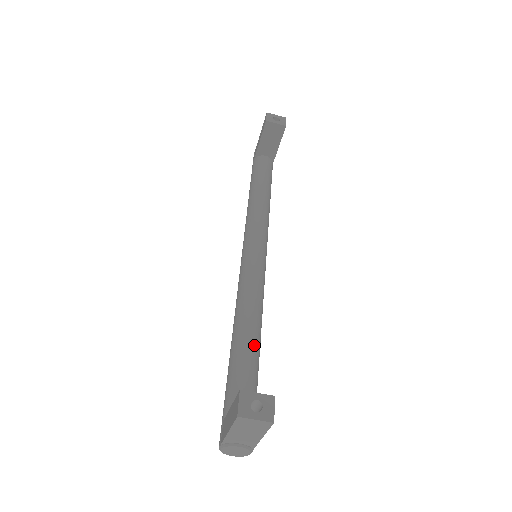
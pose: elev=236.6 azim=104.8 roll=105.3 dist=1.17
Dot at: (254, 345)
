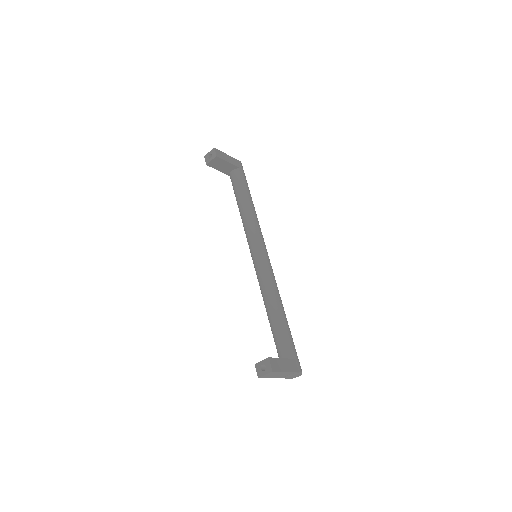
Dot at: (275, 316)
